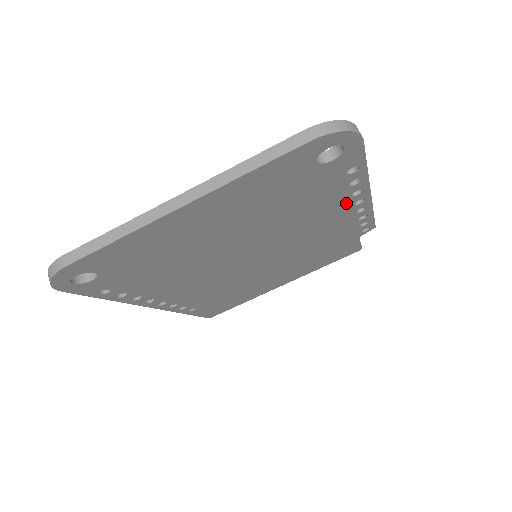
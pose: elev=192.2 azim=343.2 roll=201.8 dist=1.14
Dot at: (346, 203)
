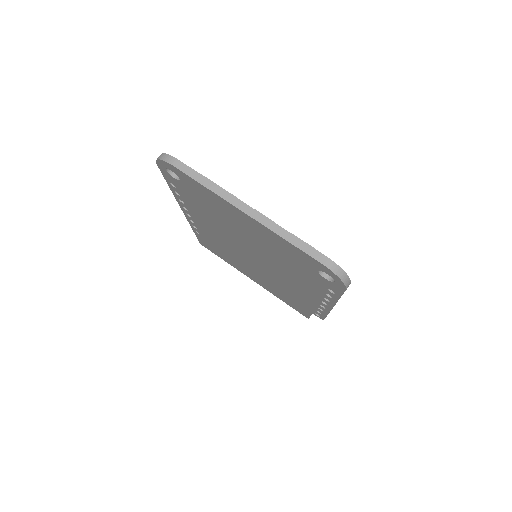
Dot at: (318, 296)
